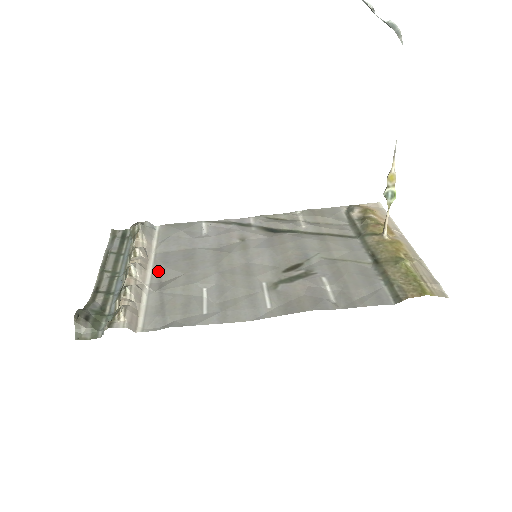
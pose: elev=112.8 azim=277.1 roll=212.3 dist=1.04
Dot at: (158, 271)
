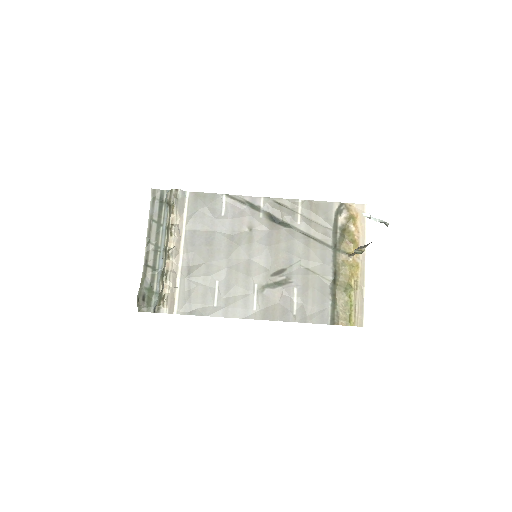
Dot at: (187, 254)
